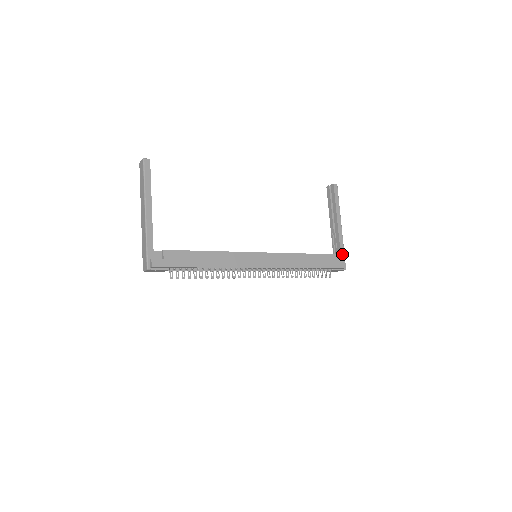
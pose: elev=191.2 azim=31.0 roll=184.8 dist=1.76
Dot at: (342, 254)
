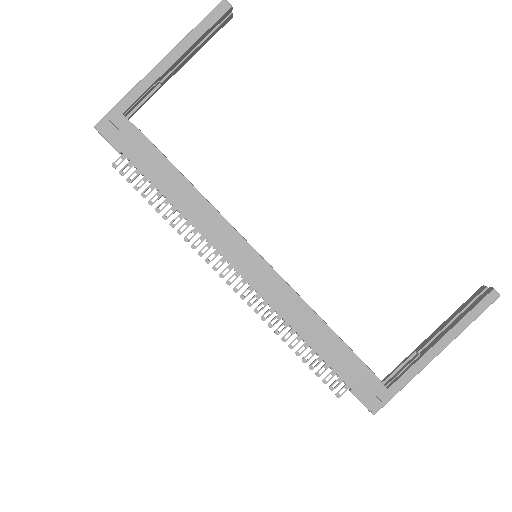
Dot at: (392, 389)
